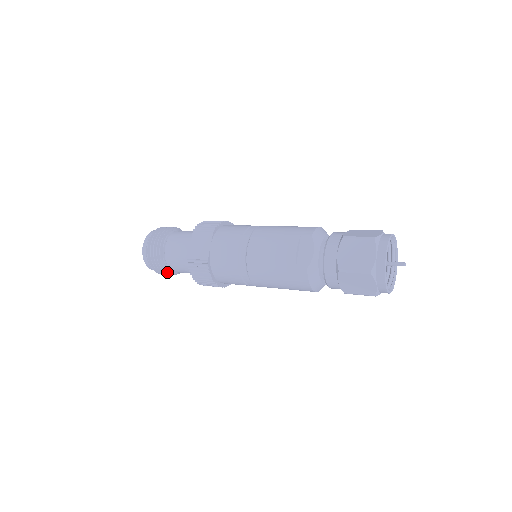
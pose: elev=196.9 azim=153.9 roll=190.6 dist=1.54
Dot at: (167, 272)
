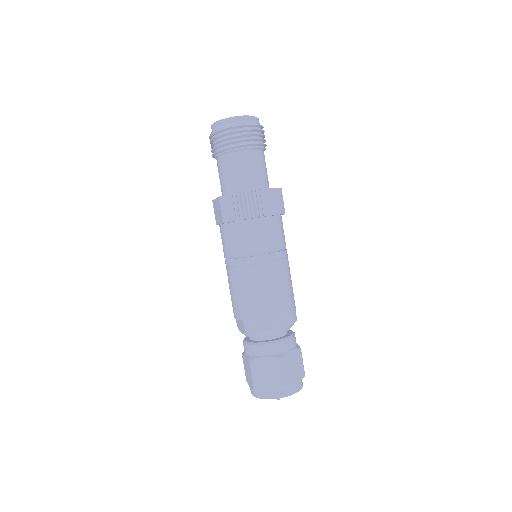
Dot at: occluded
